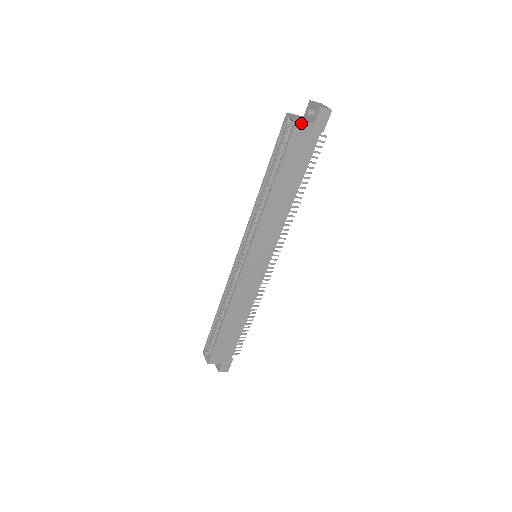
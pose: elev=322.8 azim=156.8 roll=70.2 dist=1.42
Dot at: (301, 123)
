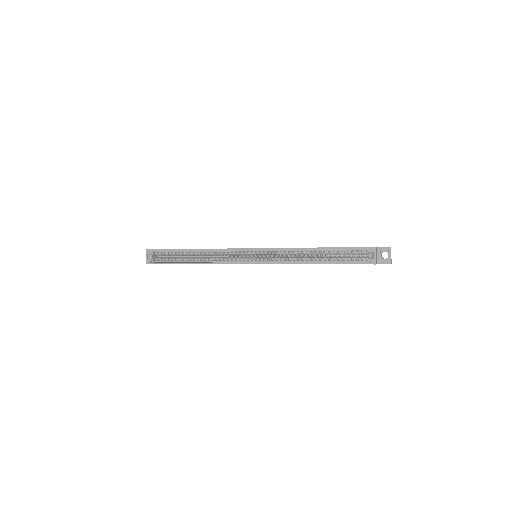
Dot at: (374, 264)
